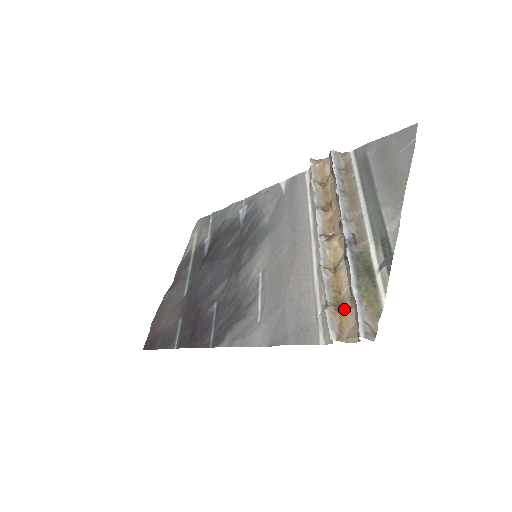
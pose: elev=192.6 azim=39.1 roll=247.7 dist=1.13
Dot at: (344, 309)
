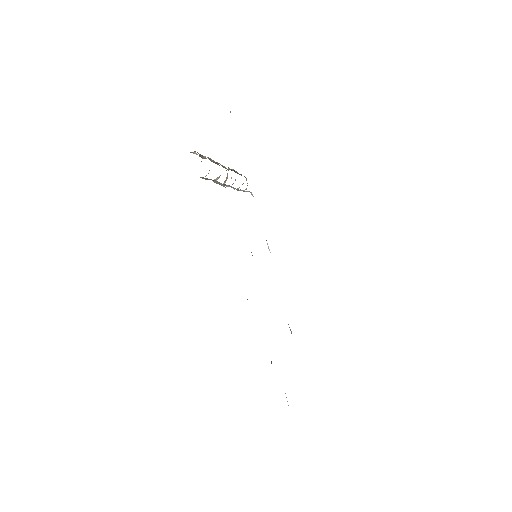
Dot at: occluded
